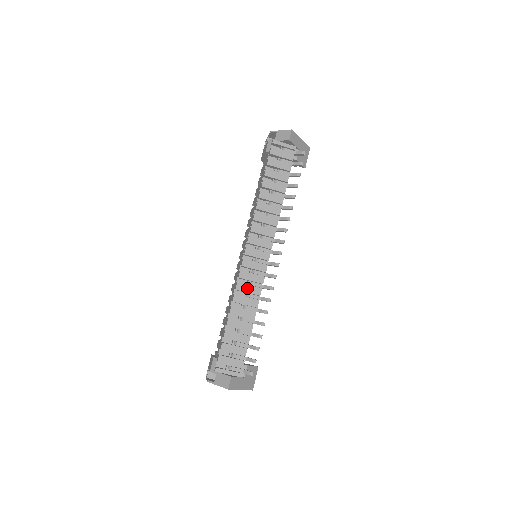
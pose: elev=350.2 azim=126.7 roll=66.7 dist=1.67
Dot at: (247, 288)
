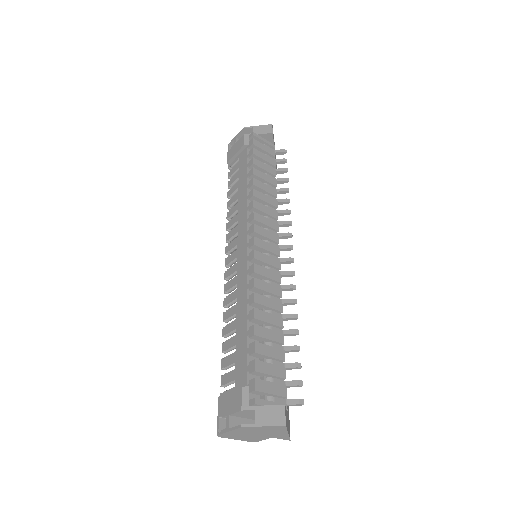
Dot at: (266, 286)
